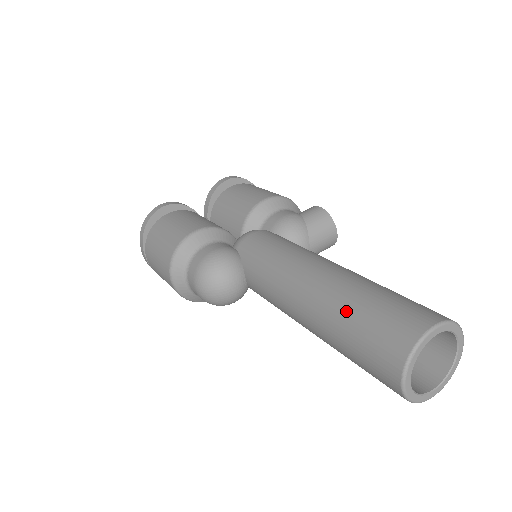
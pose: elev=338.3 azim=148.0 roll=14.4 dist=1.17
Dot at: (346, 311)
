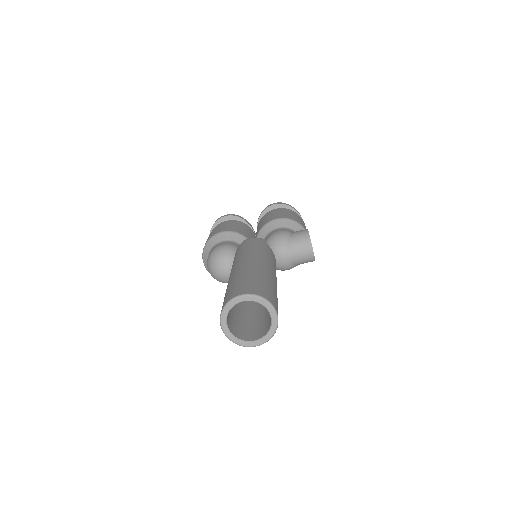
Dot at: (230, 284)
